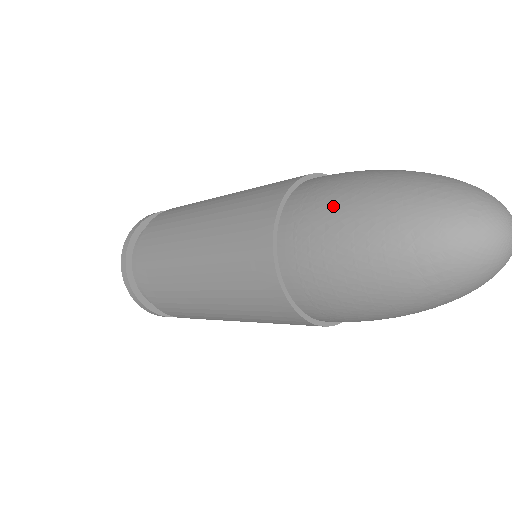
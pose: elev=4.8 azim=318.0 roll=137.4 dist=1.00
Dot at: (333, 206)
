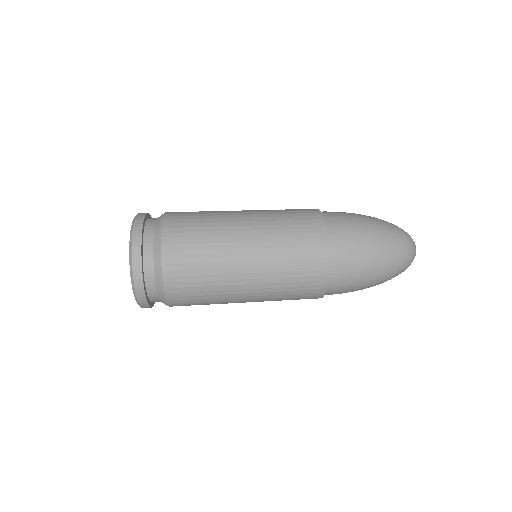
Dot at: (363, 252)
